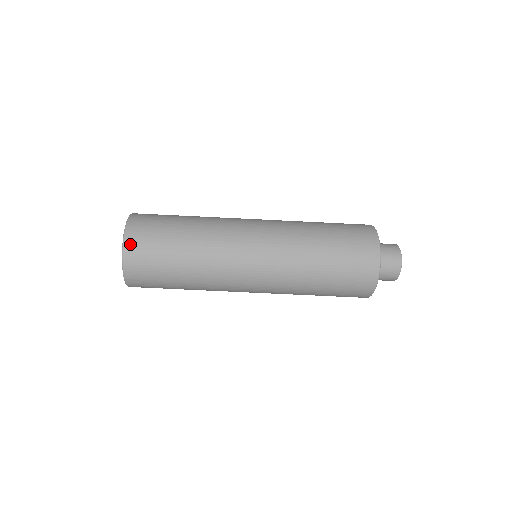
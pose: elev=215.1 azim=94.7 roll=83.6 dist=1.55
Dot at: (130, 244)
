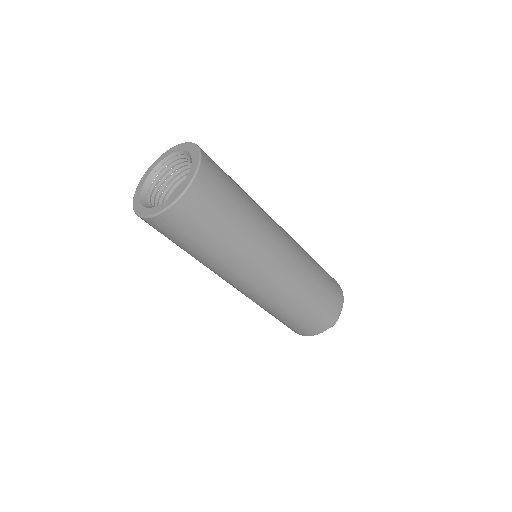
Dot at: (198, 187)
